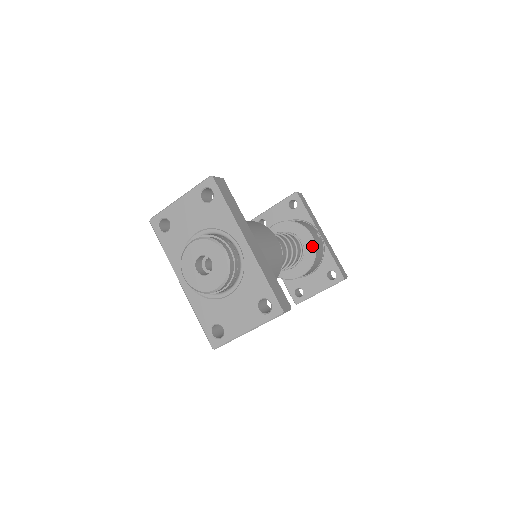
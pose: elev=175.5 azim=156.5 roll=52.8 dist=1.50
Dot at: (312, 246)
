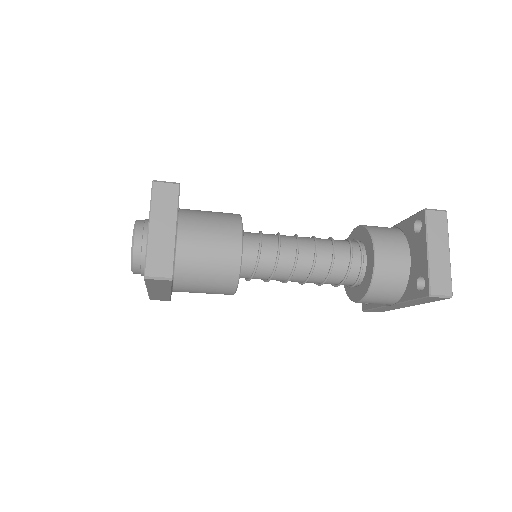
Dot at: (361, 230)
